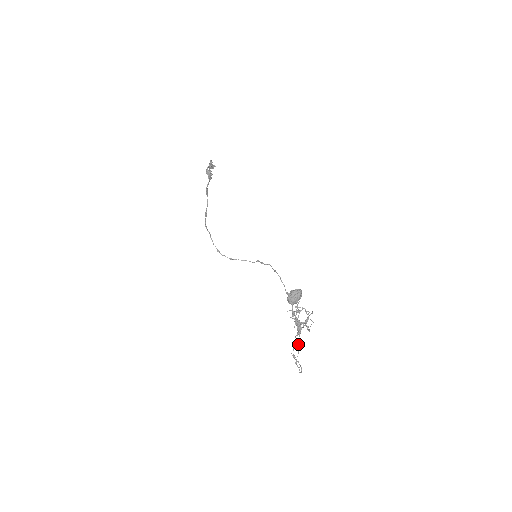
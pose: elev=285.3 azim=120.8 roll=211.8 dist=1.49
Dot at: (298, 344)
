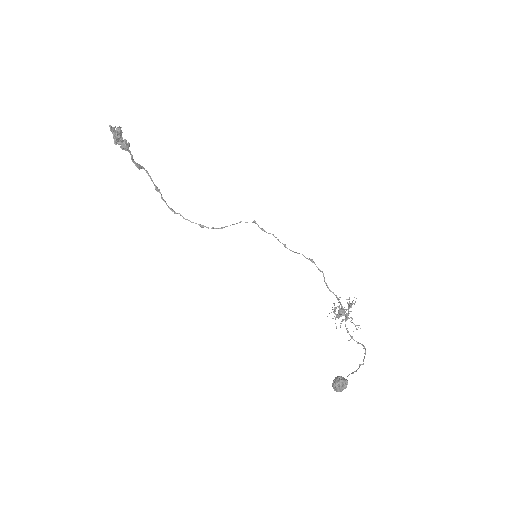
Dot at: (357, 369)
